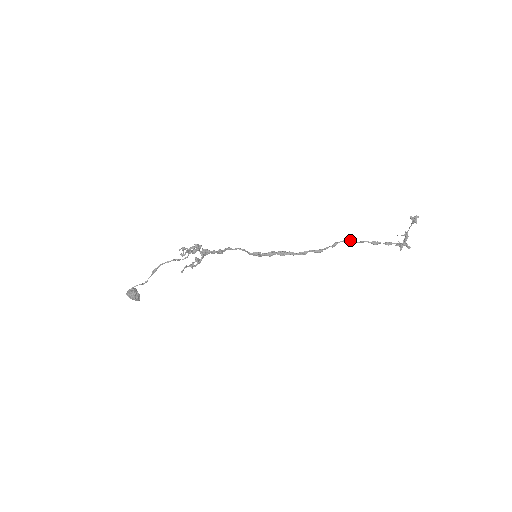
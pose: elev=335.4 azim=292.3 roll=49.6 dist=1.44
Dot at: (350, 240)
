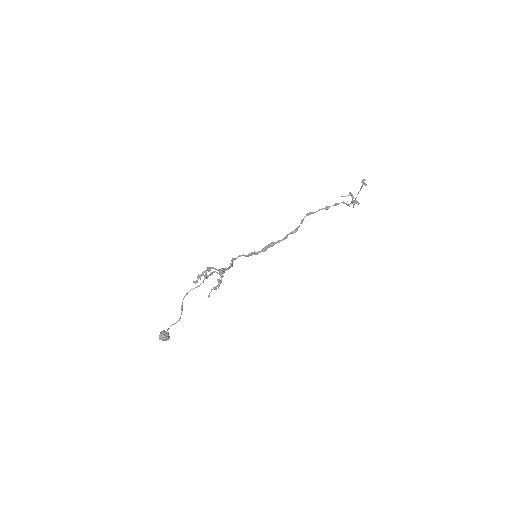
Dot at: (310, 213)
